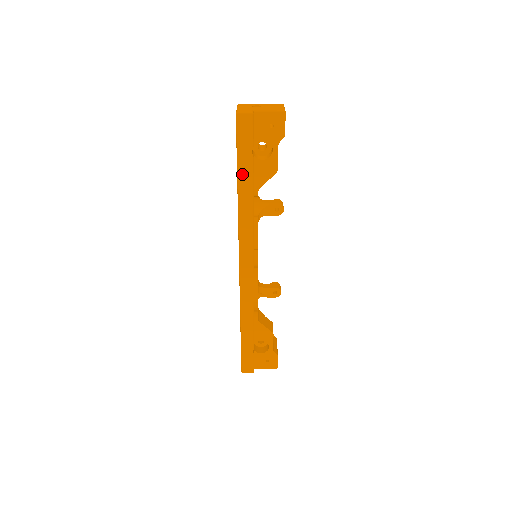
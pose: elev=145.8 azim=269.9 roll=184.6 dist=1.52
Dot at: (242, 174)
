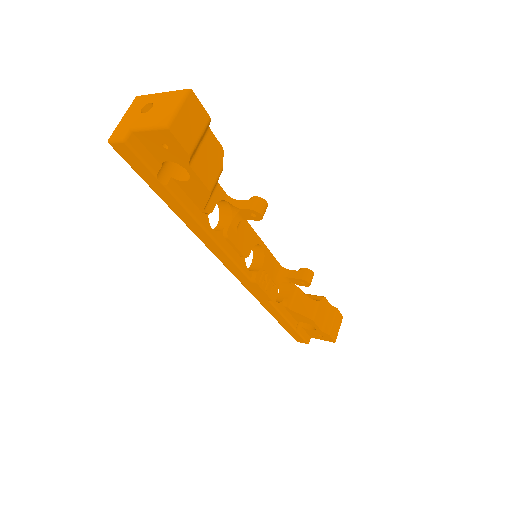
Dot at: (167, 201)
